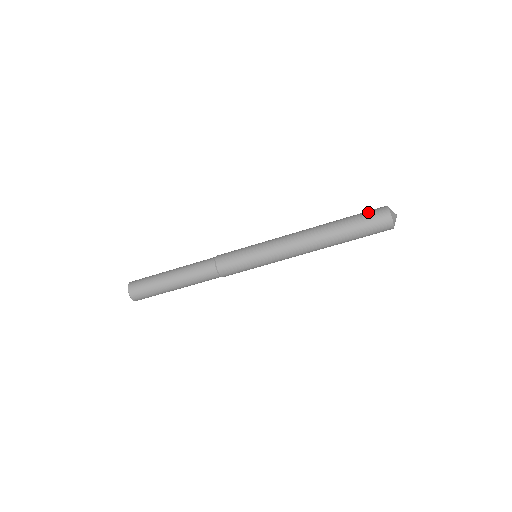
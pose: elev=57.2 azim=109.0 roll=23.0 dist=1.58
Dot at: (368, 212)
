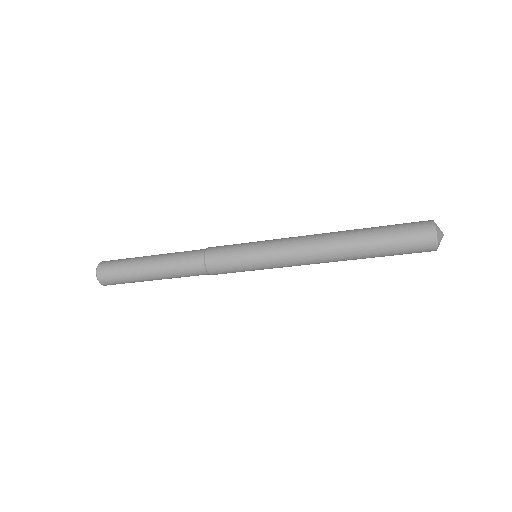
Dot at: (406, 223)
